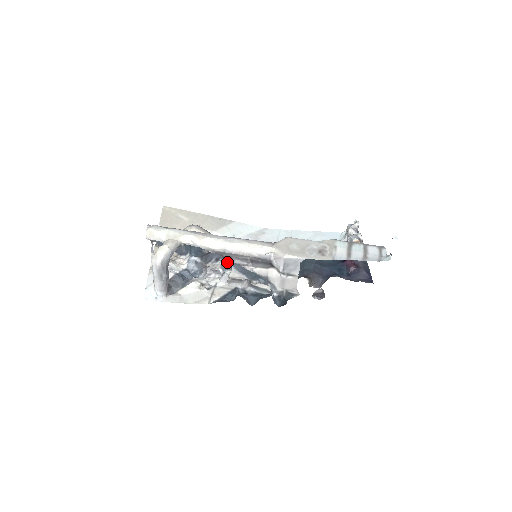
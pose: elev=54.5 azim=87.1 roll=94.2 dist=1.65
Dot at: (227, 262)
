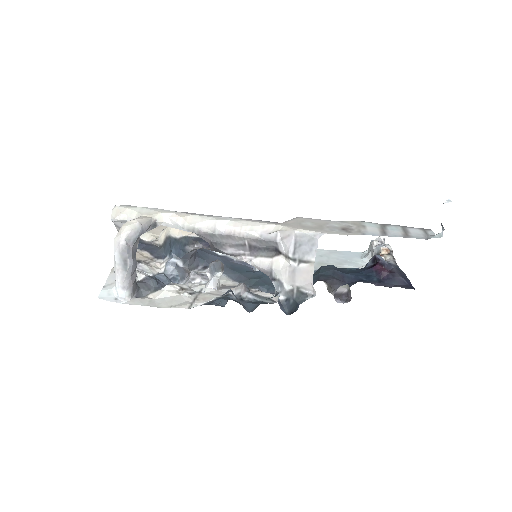
Dot at: (217, 262)
